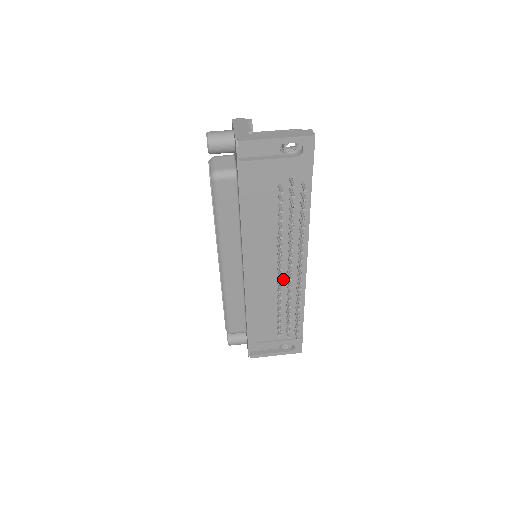
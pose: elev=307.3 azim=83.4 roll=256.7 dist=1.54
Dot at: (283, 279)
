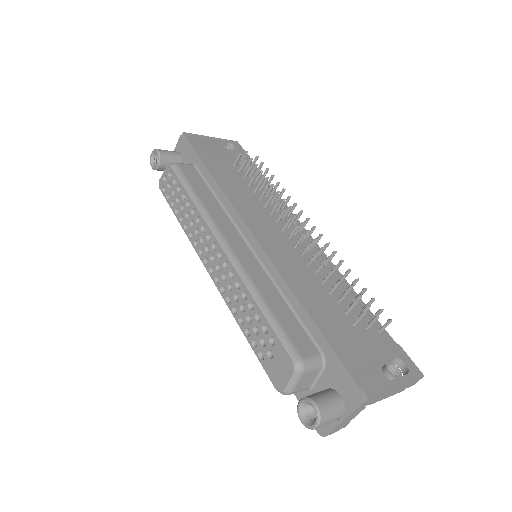
Dot at: occluded
